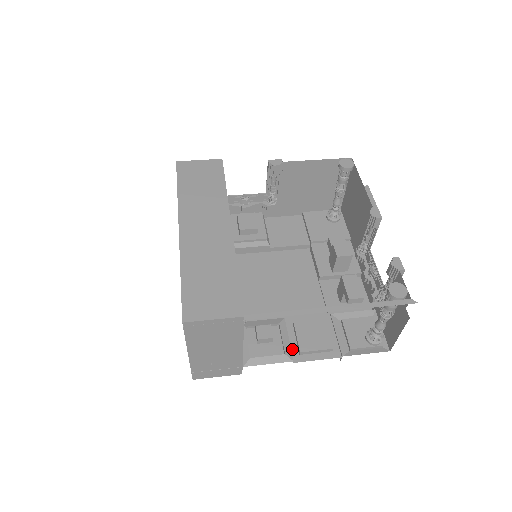
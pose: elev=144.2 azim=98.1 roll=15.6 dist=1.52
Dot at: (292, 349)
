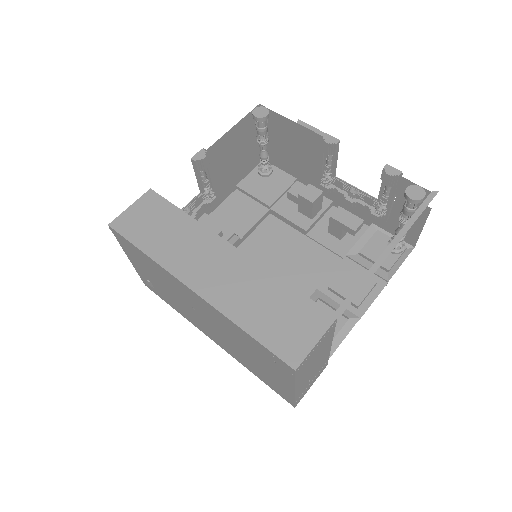
Dot at: (347, 309)
